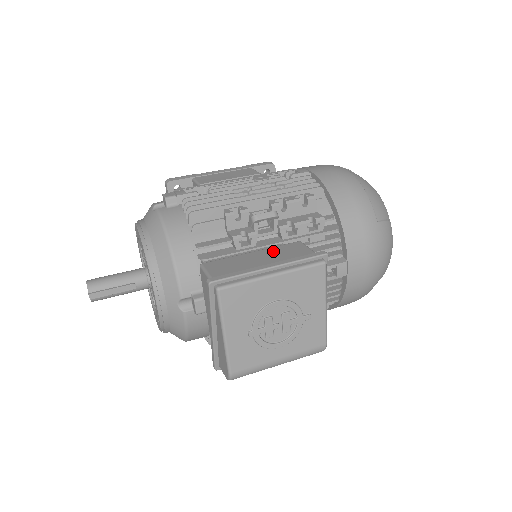
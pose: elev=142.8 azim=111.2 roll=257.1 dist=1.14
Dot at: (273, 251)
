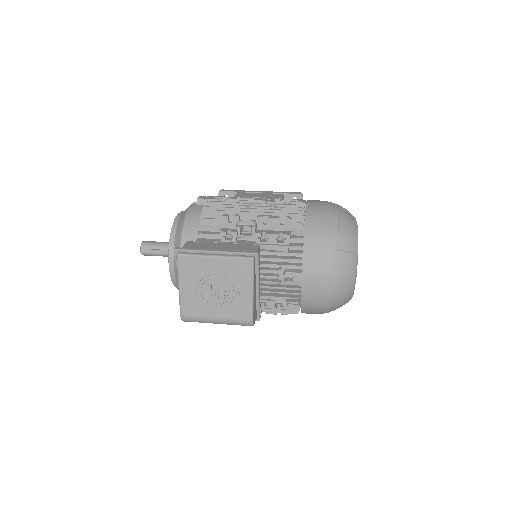
Dot at: (234, 245)
